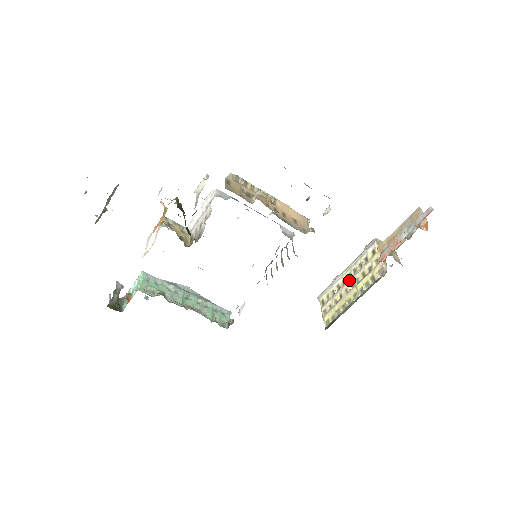
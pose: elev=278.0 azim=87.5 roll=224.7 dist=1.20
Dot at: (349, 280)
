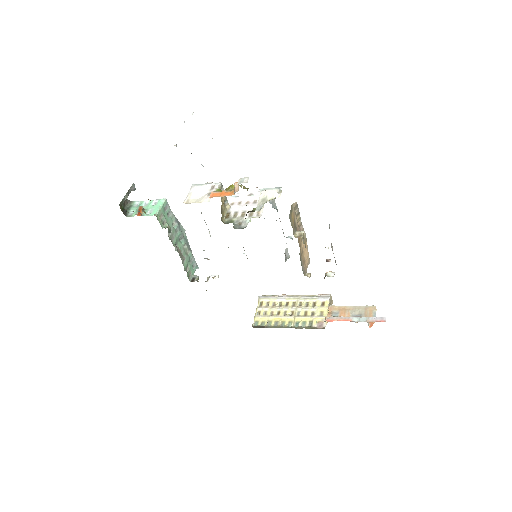
Dot at: (292, 307)
